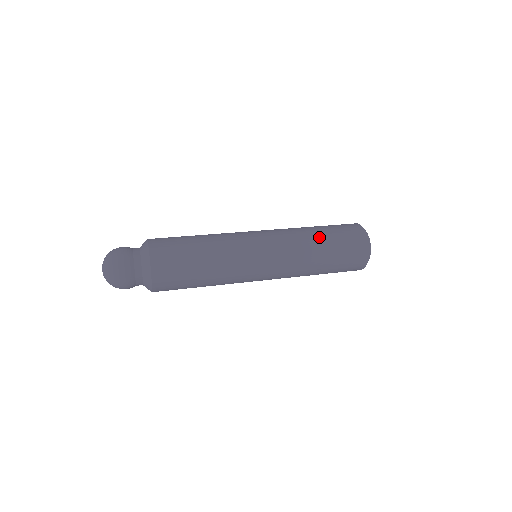
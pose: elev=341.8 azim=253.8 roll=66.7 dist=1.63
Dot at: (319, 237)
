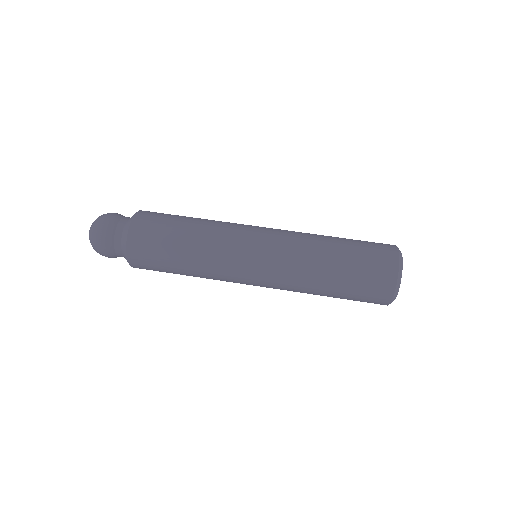
Dot at: (327, 280)
